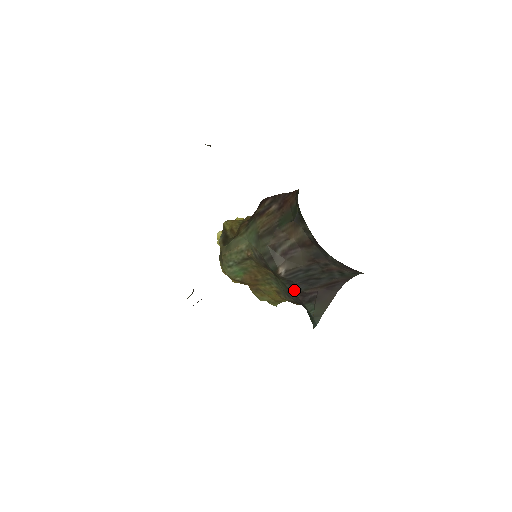
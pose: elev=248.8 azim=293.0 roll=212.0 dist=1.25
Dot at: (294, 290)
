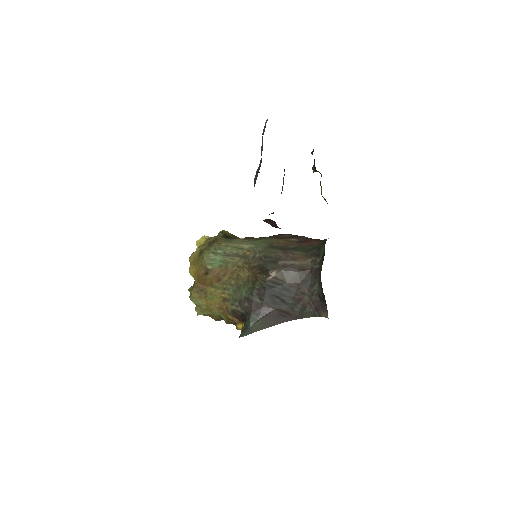
Dot at: (256, 299)
